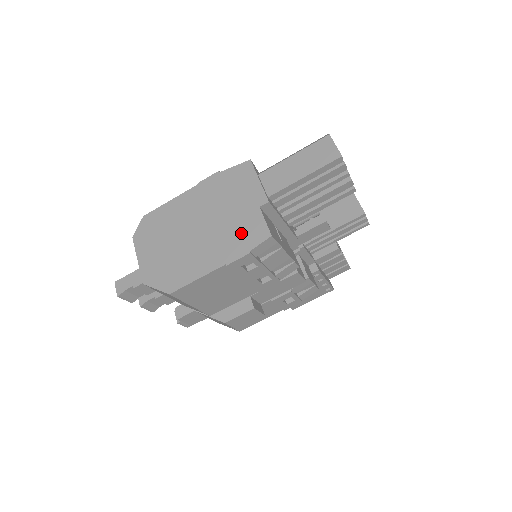
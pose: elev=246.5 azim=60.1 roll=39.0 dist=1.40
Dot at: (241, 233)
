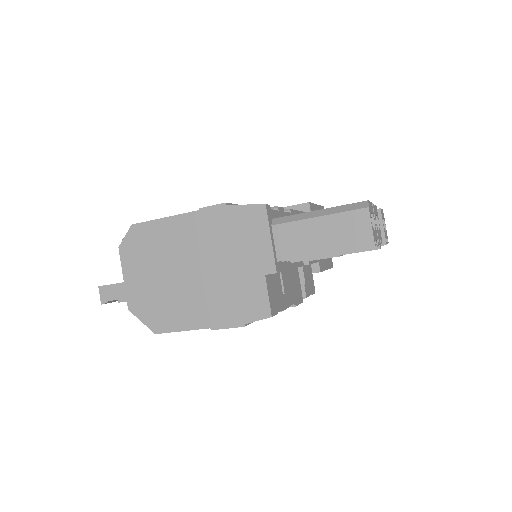
Dot at: (239, 298)
